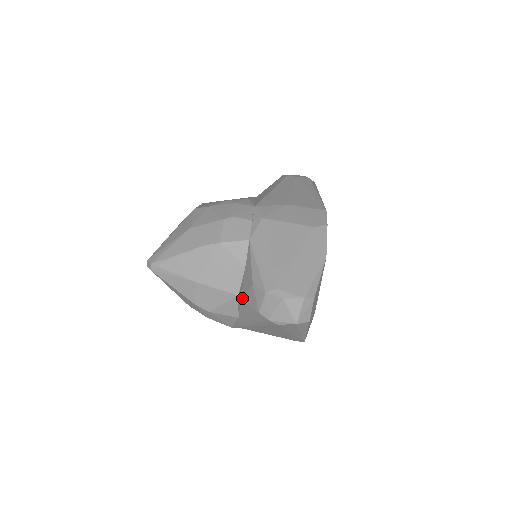
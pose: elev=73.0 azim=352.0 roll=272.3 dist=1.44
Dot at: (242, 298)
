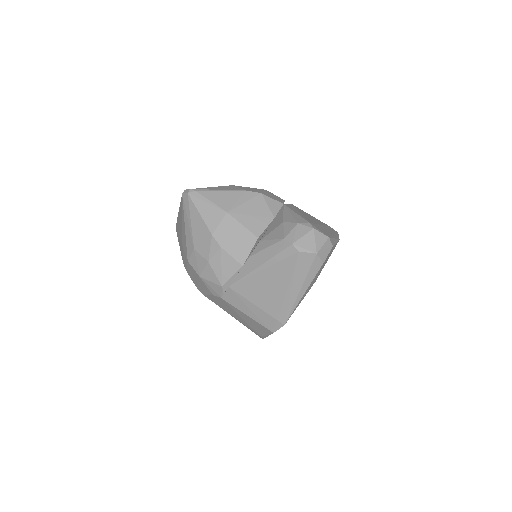
Dot at: (263, 238)
